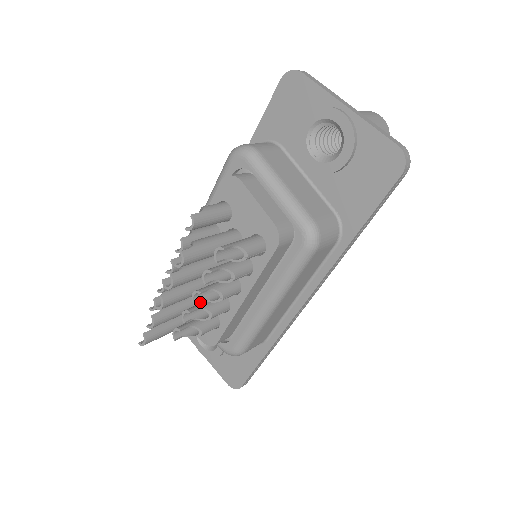
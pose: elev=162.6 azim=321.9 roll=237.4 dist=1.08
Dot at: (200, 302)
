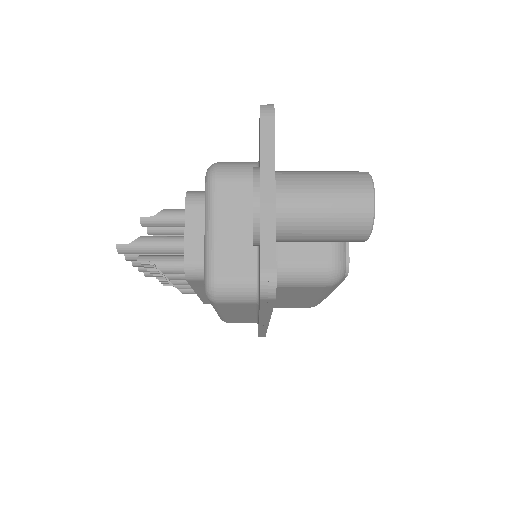
Dot at: occluded
